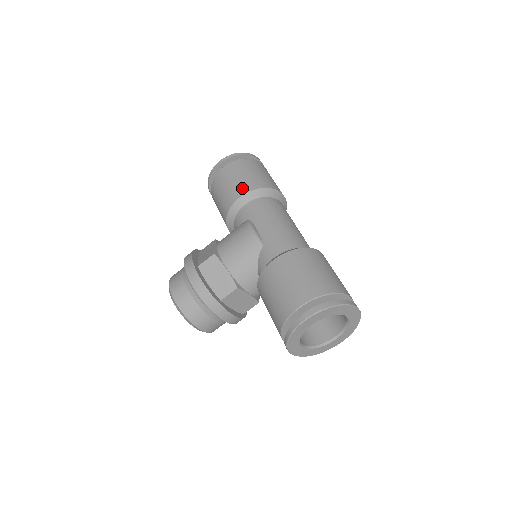
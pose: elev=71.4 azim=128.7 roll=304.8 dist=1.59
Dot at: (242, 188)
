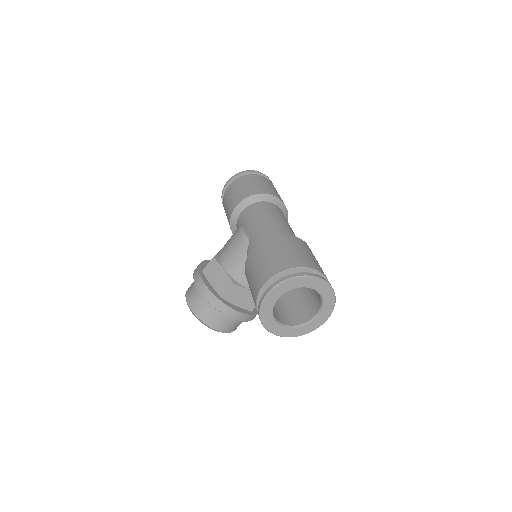
Dot at: (238, 198)
